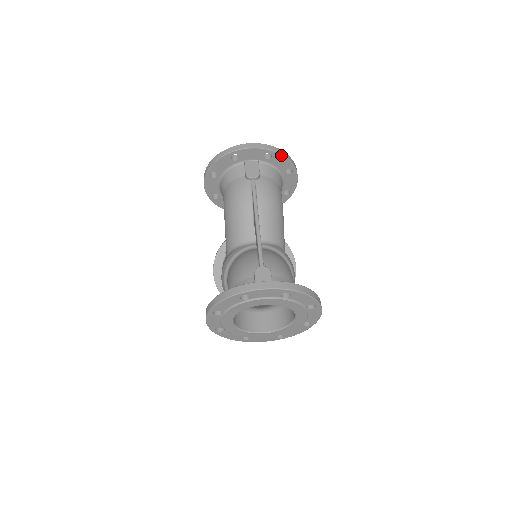
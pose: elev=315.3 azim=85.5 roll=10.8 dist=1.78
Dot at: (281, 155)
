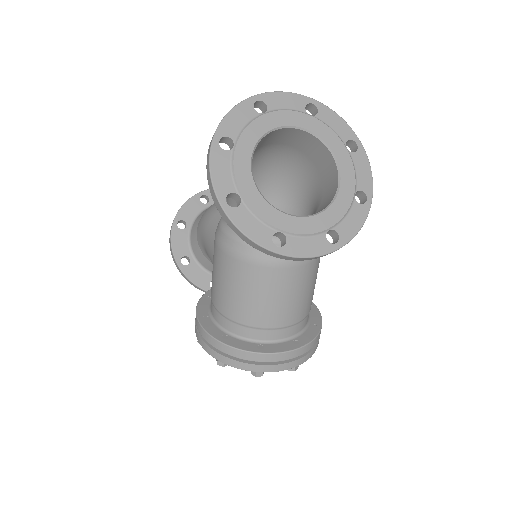
Dot at: occluded
